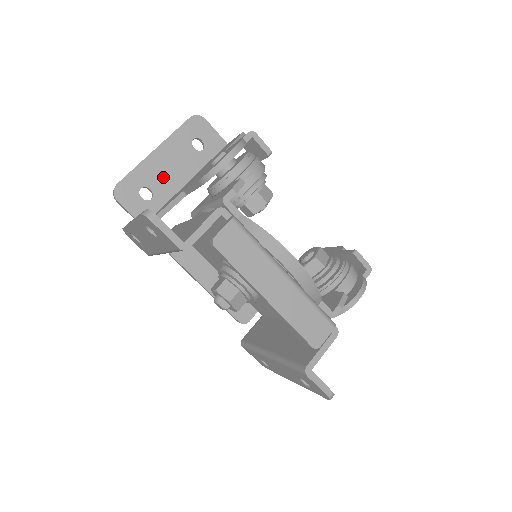
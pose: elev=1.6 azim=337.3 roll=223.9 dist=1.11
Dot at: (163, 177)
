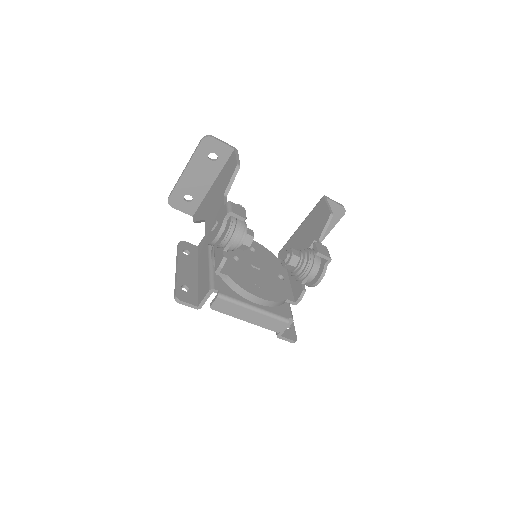
Dot at: (196, 185)
